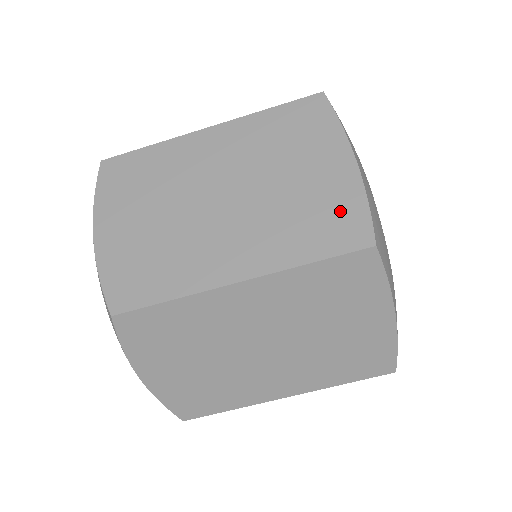
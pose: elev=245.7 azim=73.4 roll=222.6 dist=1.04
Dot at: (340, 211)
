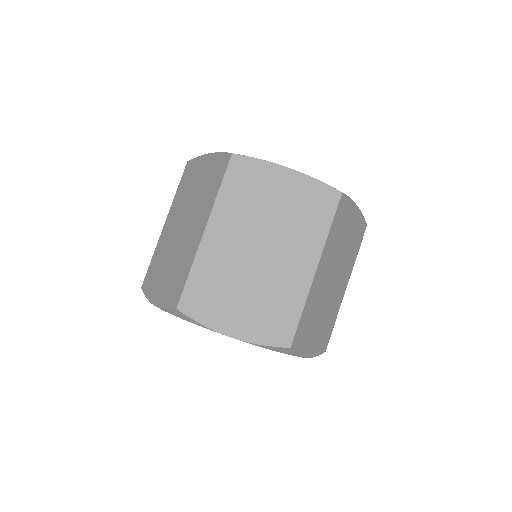
Dot at: (216, 167)
